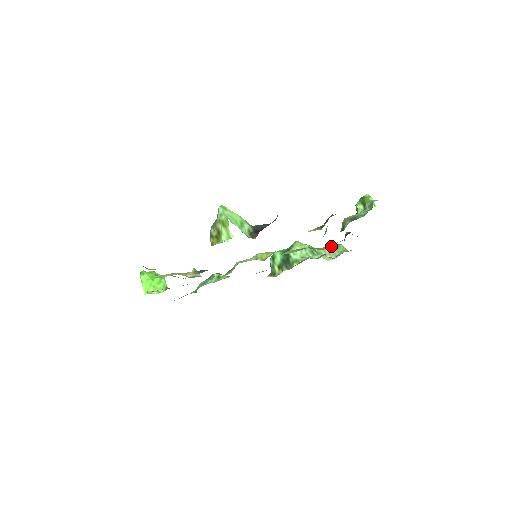
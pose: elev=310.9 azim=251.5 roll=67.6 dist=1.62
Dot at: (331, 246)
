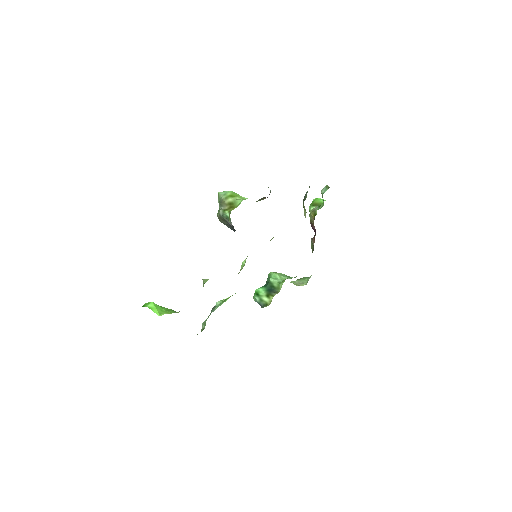
Dot at: (296, 280)
